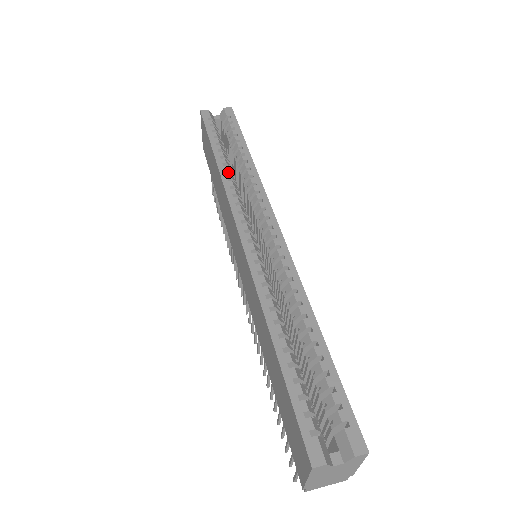
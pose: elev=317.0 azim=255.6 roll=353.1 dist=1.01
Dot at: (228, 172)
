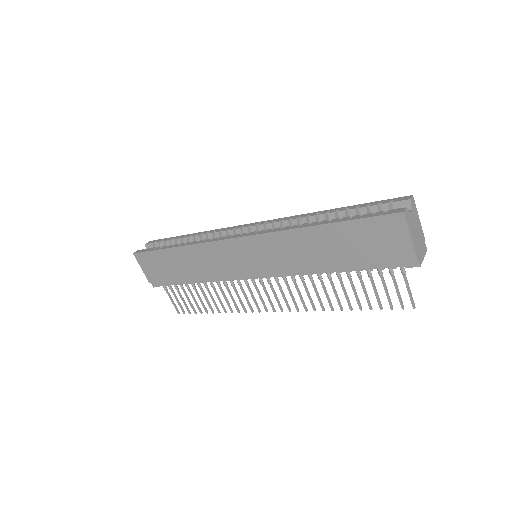
Dot at: occluded
